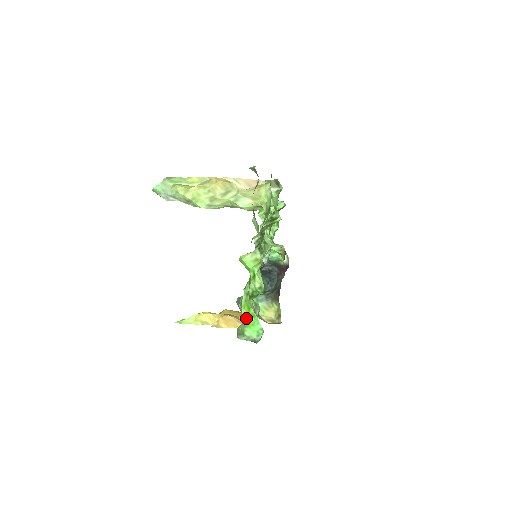
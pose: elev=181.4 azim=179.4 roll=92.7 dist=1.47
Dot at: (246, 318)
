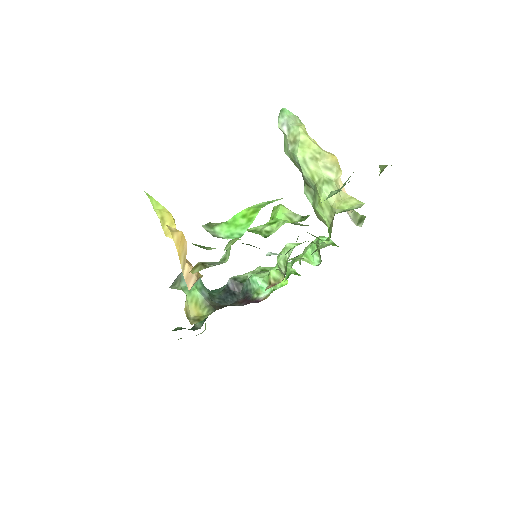
Dot at: (238, 217)
